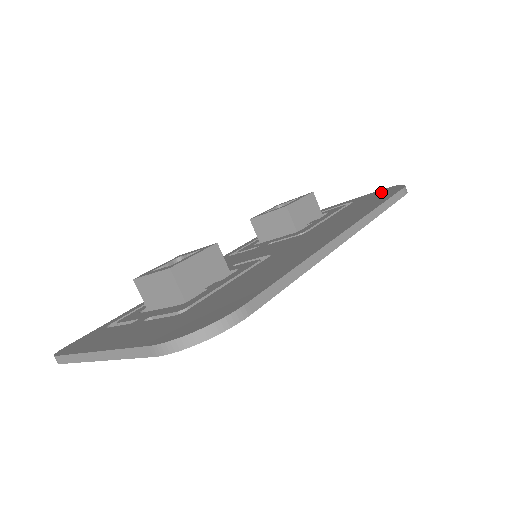
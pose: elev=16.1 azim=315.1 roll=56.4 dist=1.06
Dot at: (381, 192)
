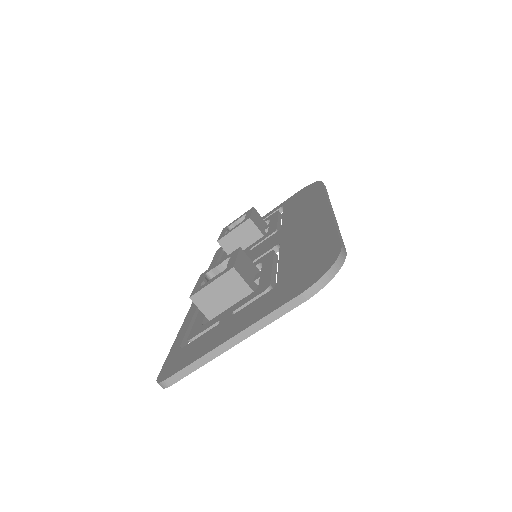
Dot at: (302, 192)
